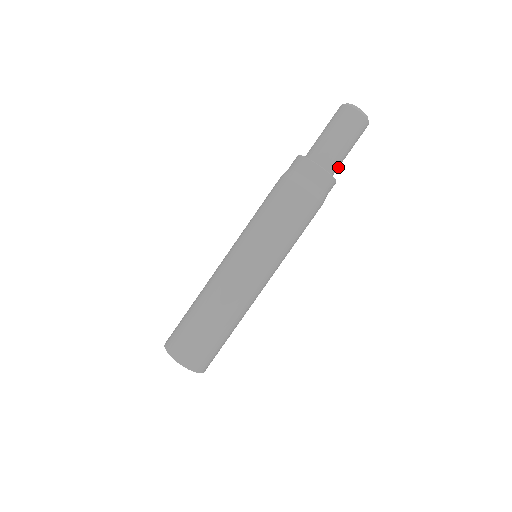
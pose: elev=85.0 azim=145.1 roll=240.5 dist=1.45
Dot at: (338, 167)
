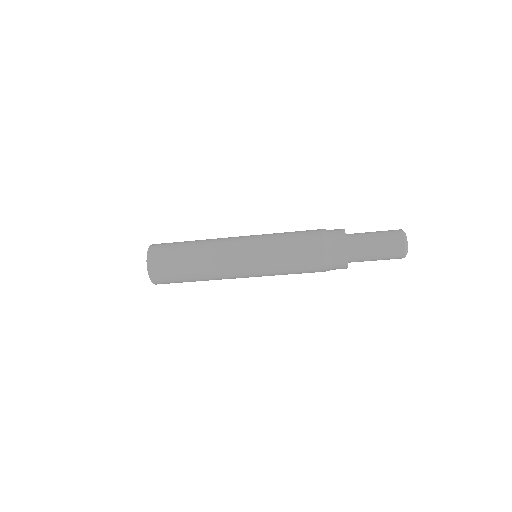
Dot at: occluded
